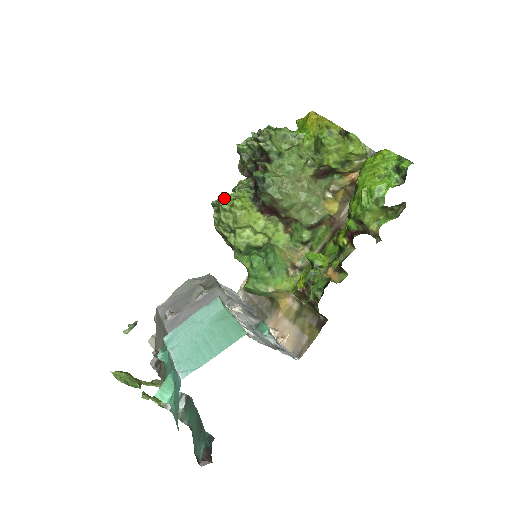
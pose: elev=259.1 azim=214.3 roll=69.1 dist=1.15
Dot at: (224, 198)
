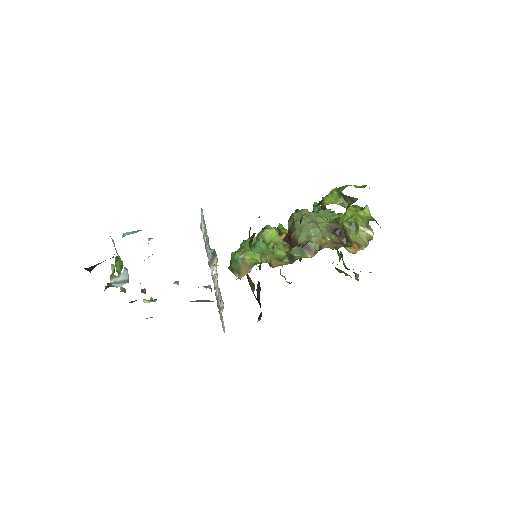
Dot at: occluded
